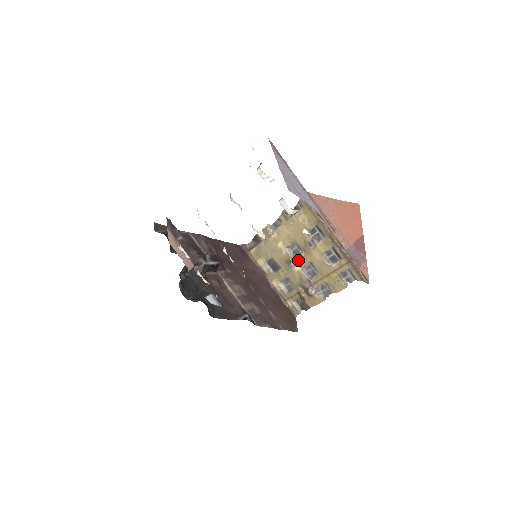
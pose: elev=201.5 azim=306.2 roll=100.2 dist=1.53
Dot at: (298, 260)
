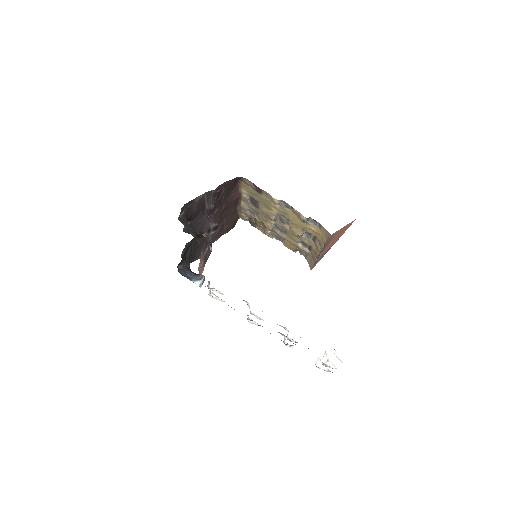
Dot at: (278, 222)
